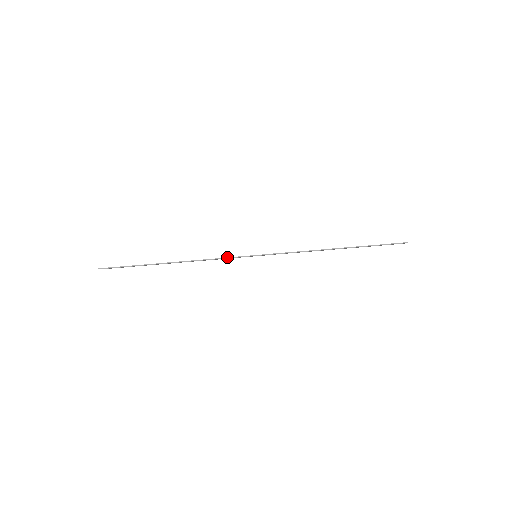
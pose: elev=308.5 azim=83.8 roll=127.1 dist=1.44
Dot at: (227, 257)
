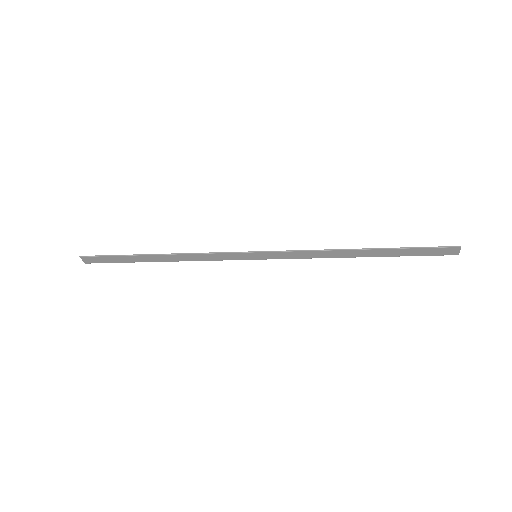
Dot at: (220, 252)
